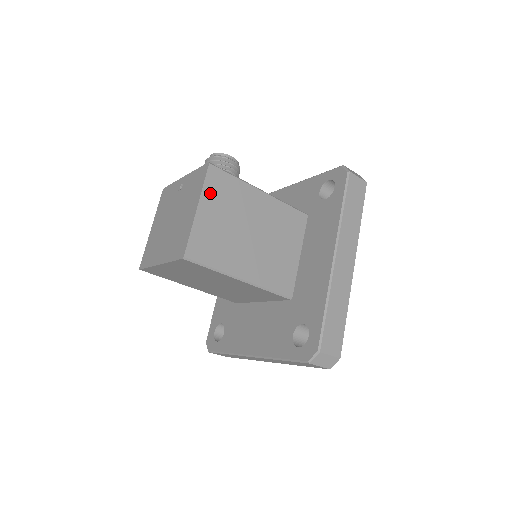
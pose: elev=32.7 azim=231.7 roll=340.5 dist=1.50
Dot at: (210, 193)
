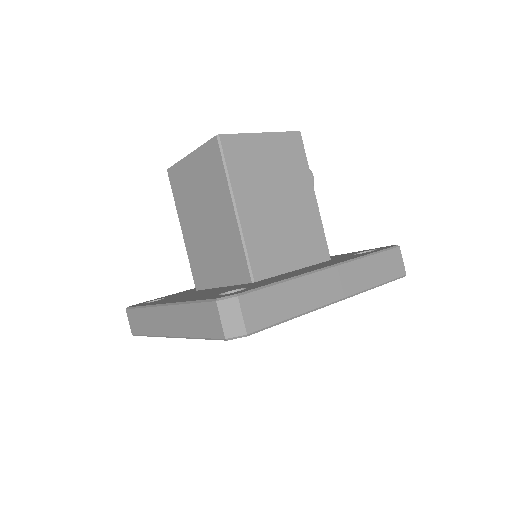
Dot at: (281, 141)
